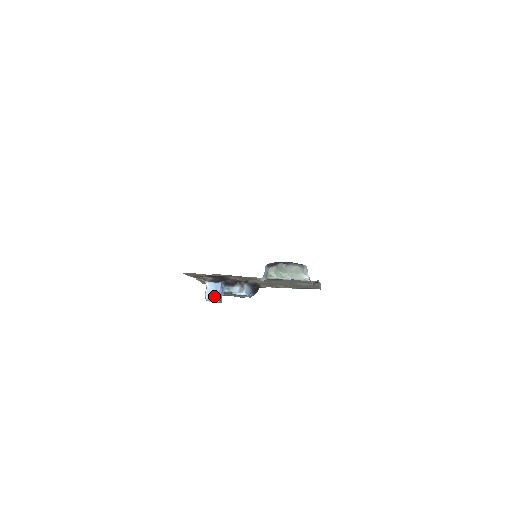
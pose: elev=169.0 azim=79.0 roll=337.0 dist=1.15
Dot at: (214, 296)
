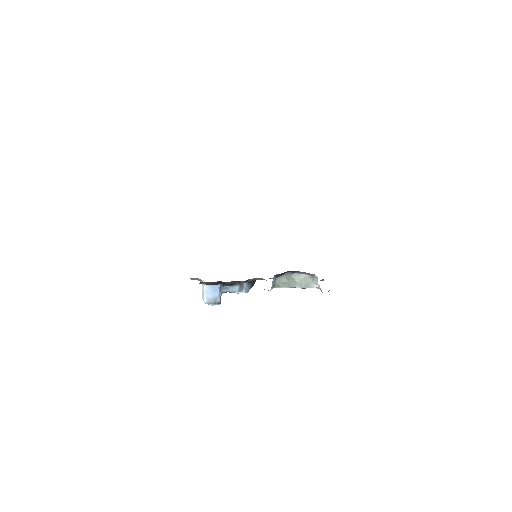
Dot at: (213, 299)
